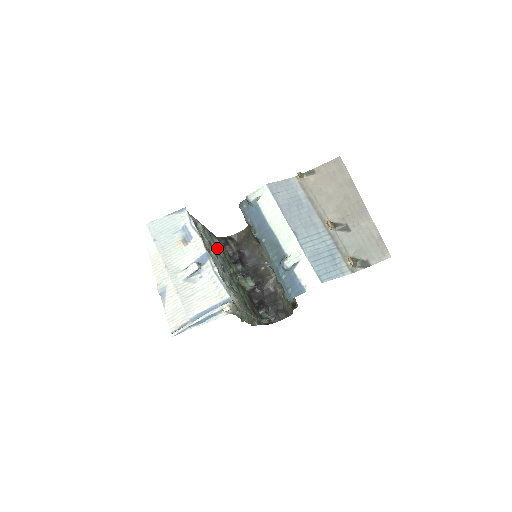
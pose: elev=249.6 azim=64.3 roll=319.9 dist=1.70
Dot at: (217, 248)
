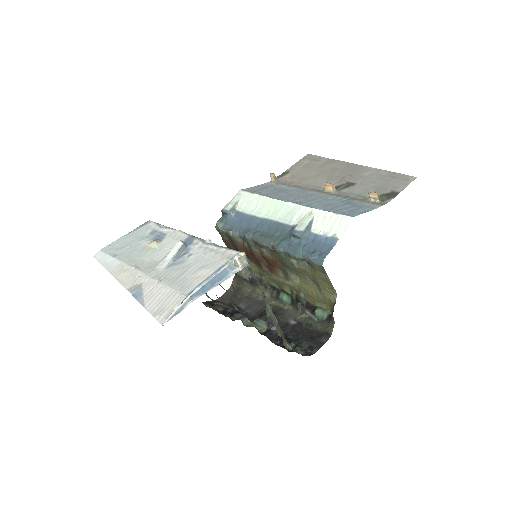
Dot at: occluded
